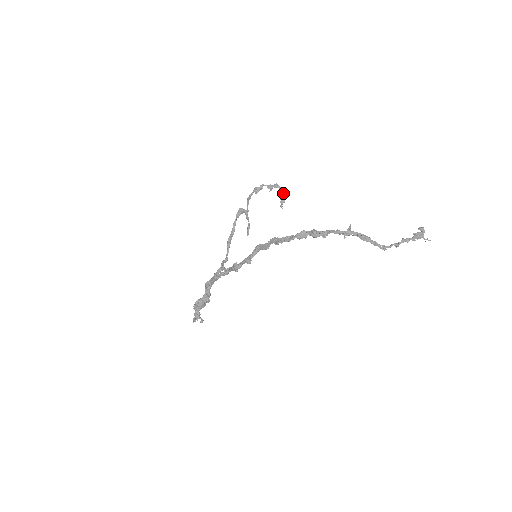
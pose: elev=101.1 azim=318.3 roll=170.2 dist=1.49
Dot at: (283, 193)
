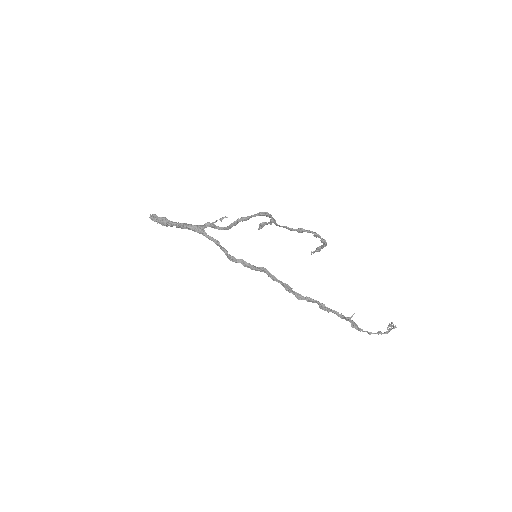
Dot at: occluded
